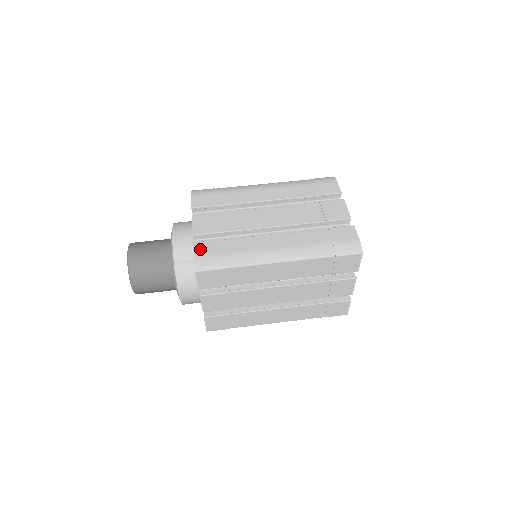
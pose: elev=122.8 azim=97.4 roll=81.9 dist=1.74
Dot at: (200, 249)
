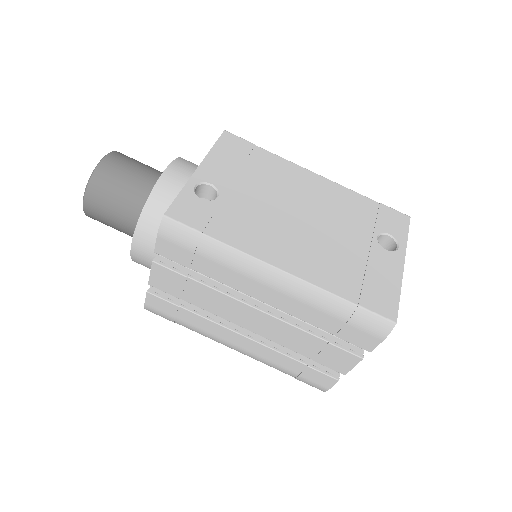
Dot at: (153, 303)
